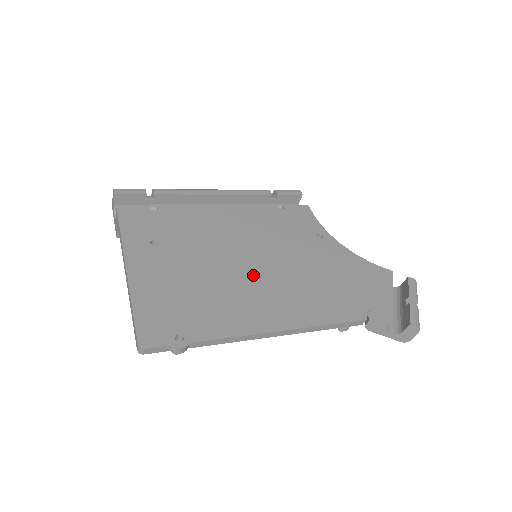
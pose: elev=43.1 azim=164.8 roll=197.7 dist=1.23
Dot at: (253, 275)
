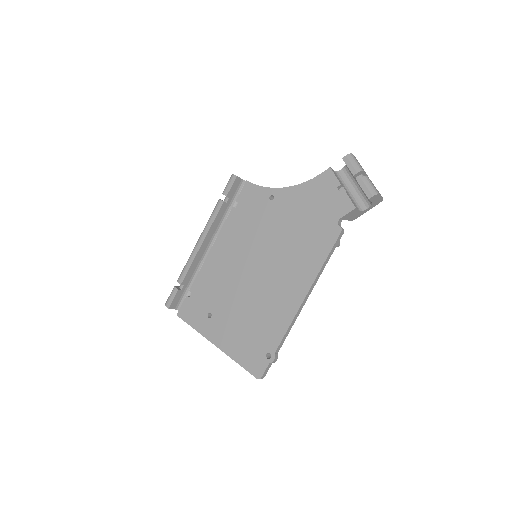
Dot at: (265, 277)
